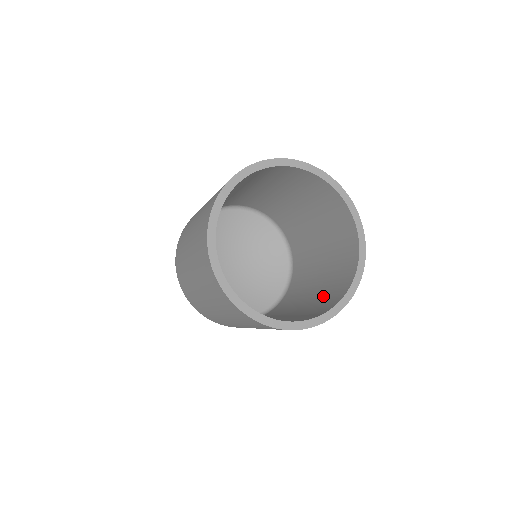
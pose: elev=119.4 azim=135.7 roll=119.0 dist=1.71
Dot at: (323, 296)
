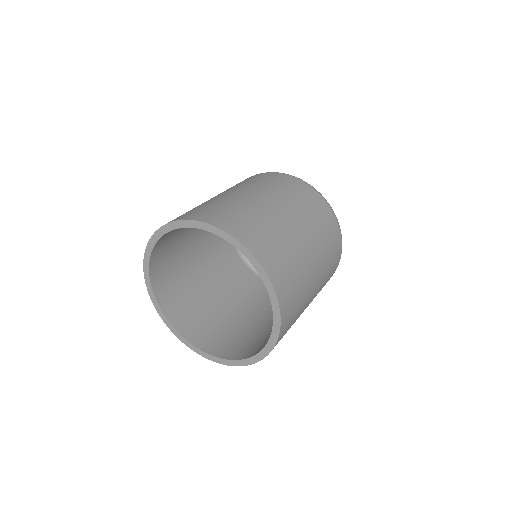
Dot at: occluded
